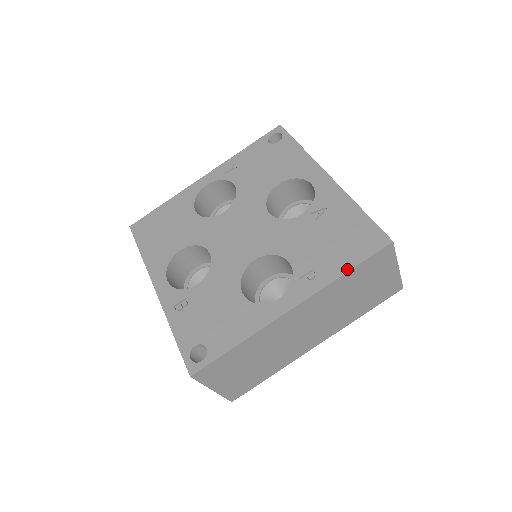
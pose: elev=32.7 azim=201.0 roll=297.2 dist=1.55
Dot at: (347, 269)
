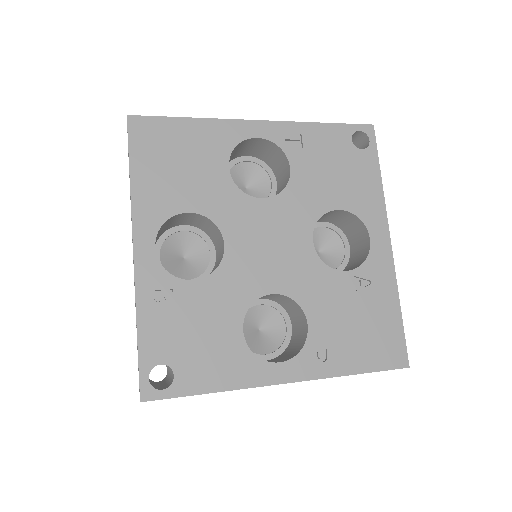
Dot at: (358, 371)
